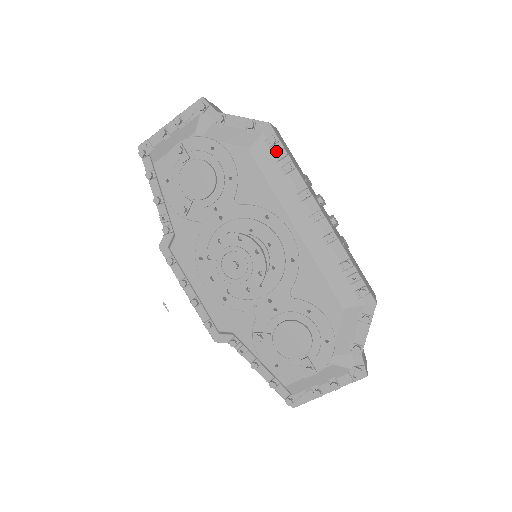
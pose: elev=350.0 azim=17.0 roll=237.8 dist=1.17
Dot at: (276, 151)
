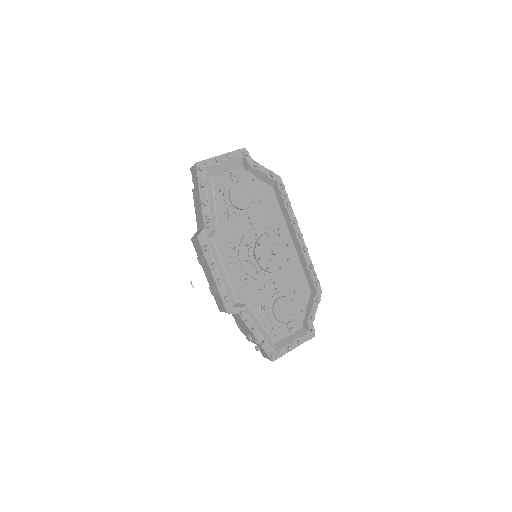
Dot at: (282, 193)
